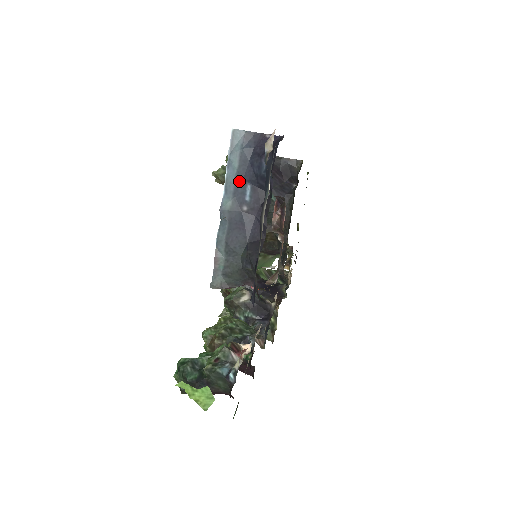
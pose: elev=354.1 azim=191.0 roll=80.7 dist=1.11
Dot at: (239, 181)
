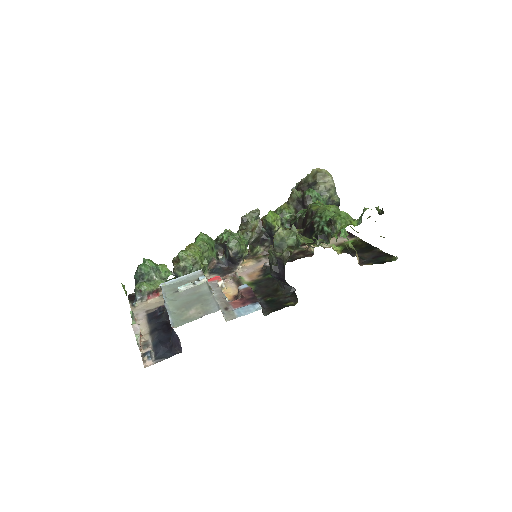
Dot at: occluded
